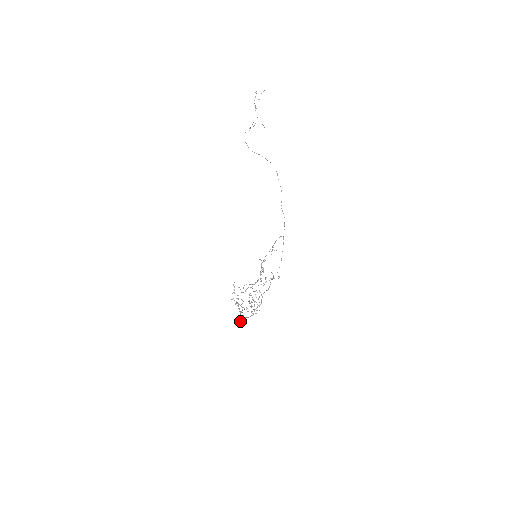
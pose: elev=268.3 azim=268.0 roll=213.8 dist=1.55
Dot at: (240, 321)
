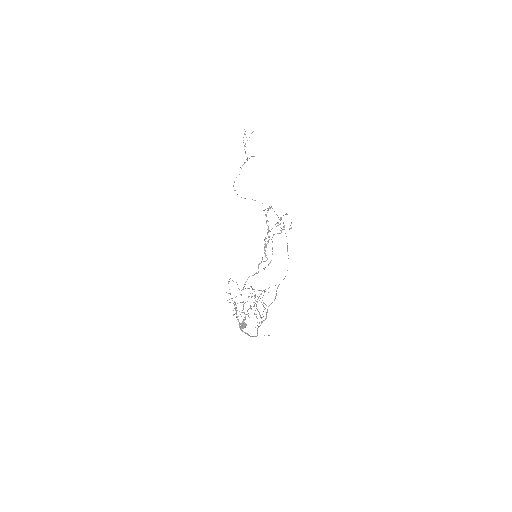
Dot at: (240, 323)
